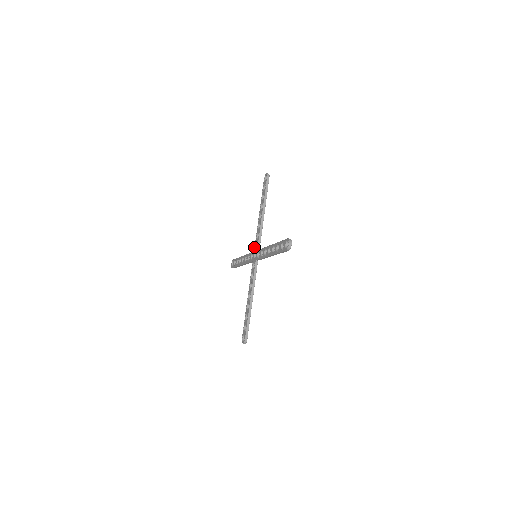
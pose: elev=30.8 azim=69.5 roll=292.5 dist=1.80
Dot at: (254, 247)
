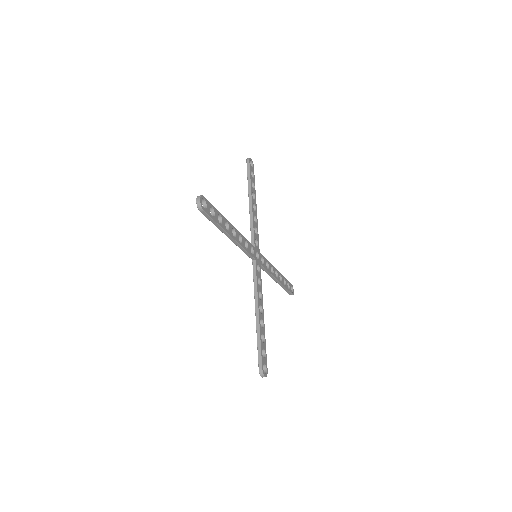
Dot at: occluded
